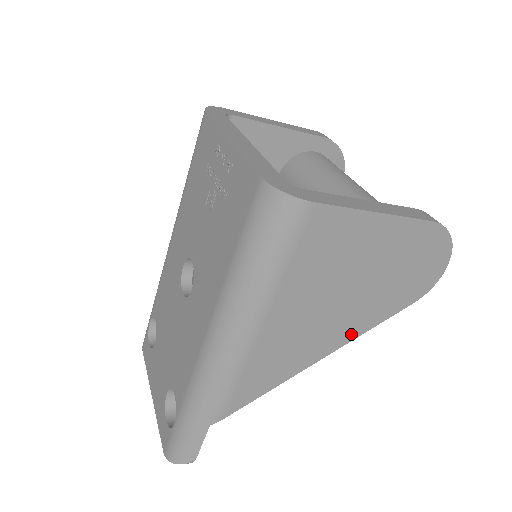
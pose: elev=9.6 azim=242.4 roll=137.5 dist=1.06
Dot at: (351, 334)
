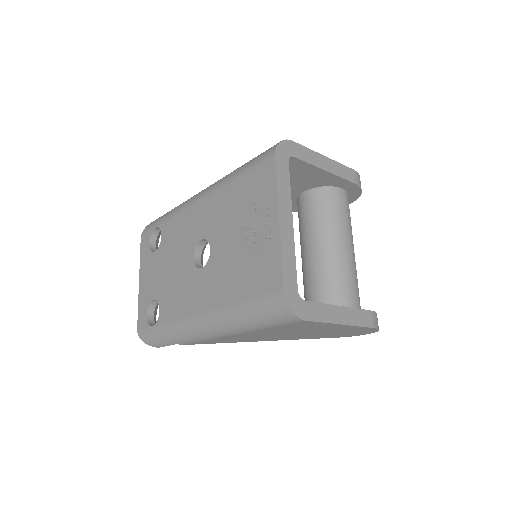
Dot at: (288, 339)
